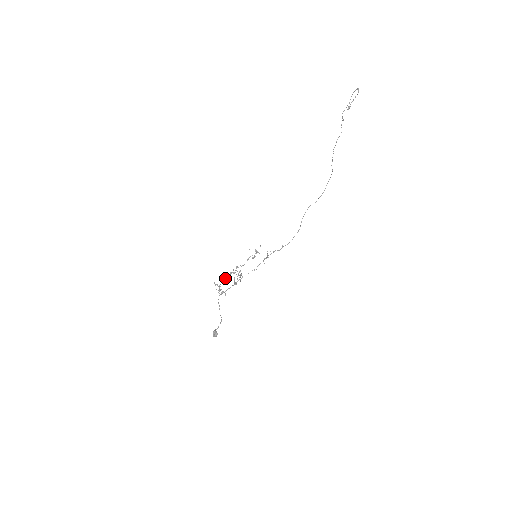
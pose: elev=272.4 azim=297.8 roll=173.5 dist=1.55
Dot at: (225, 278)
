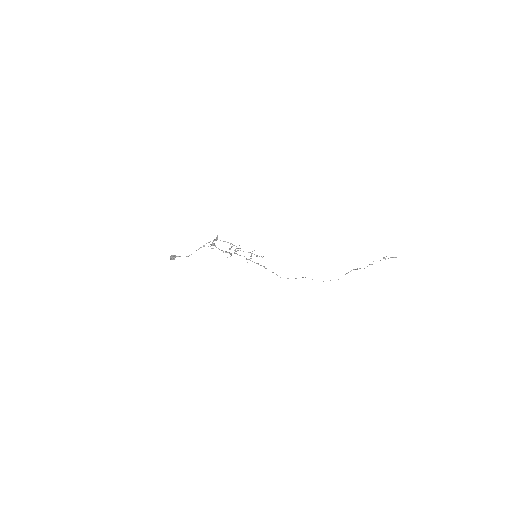
Dot at: occluded
